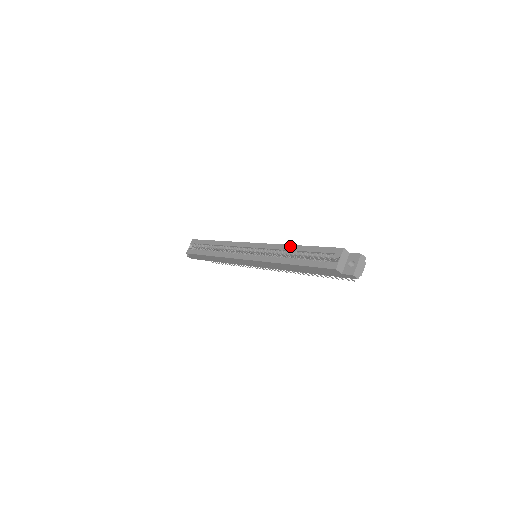
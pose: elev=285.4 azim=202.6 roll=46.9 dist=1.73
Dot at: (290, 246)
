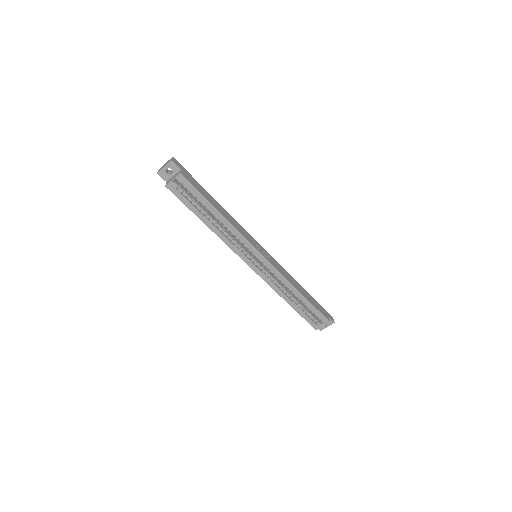
Dot at: (296, 290)
